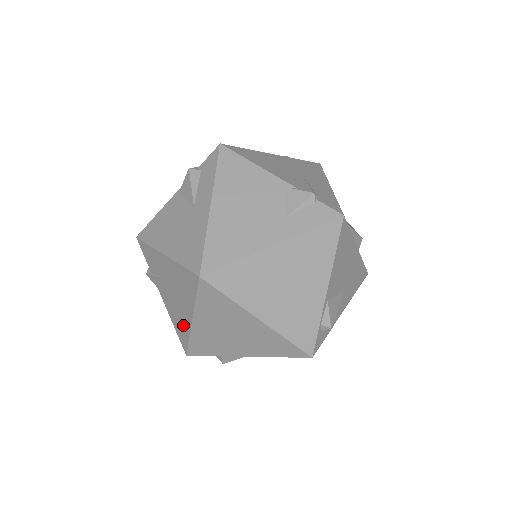
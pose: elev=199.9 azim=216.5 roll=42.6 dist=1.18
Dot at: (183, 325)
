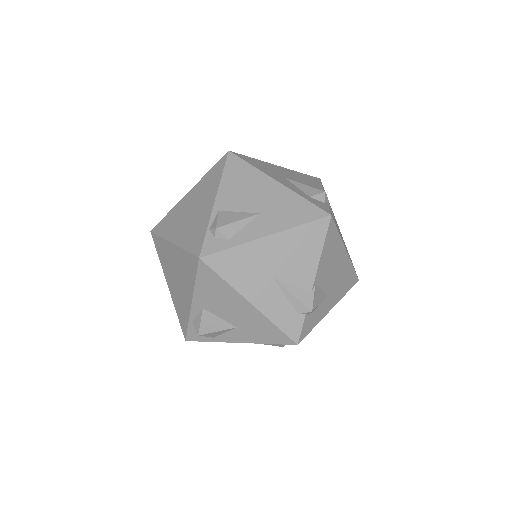
Dot at: occluded
